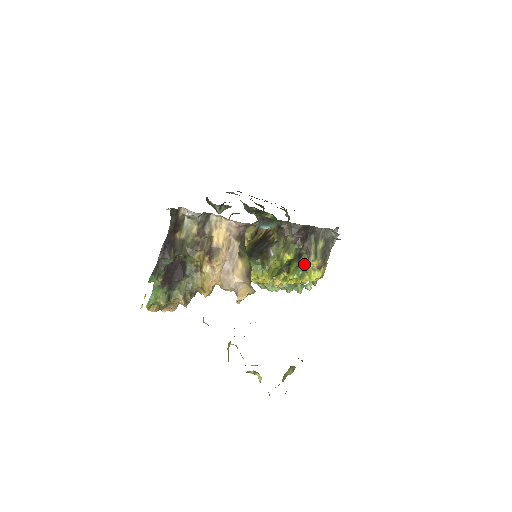
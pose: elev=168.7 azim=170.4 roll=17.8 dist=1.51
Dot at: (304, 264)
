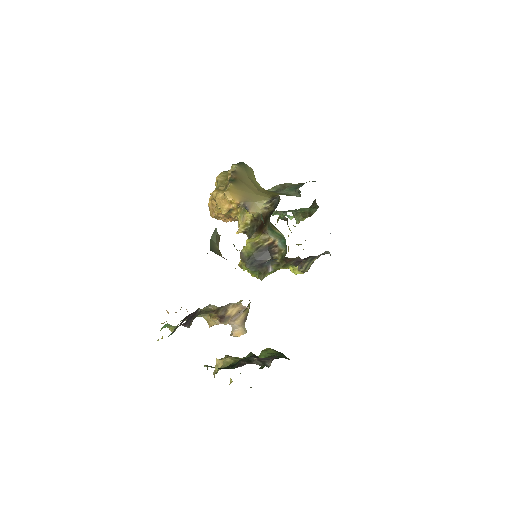
Dot at: occluded
